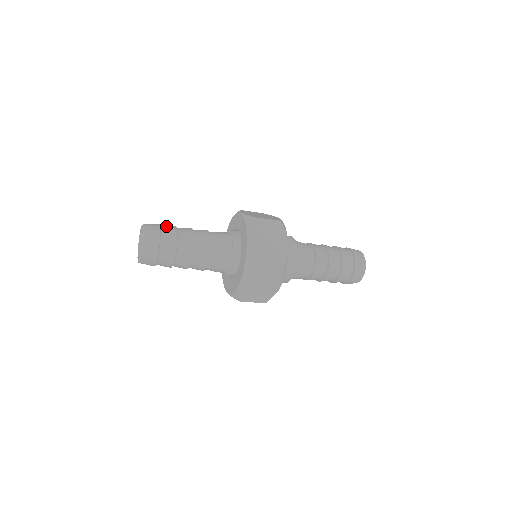
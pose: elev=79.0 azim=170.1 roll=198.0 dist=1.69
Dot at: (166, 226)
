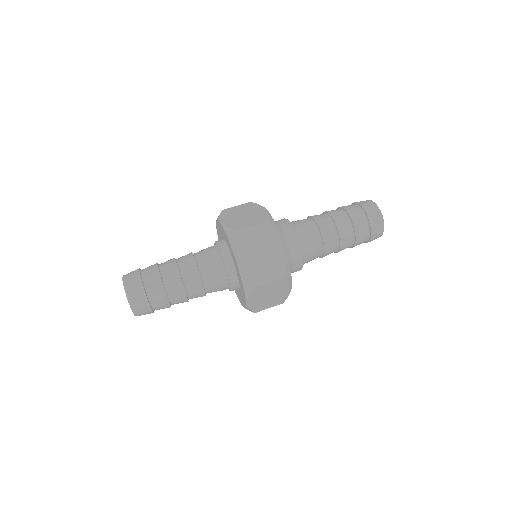
Dot at: (147, 270)
